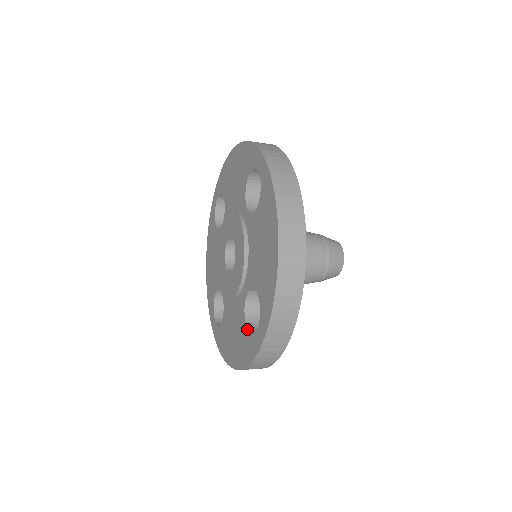
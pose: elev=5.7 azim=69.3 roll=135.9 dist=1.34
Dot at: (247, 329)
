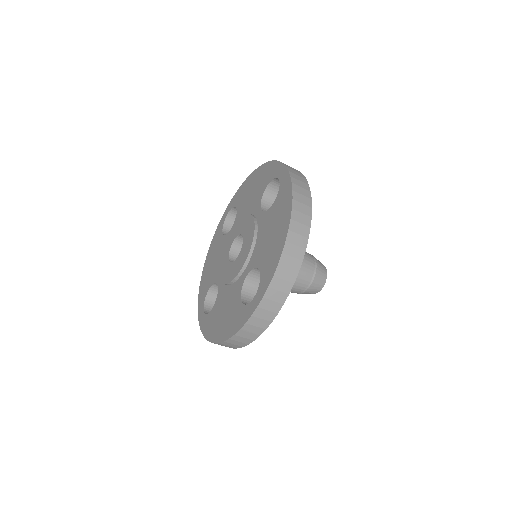
Dot at: (242, 302)
